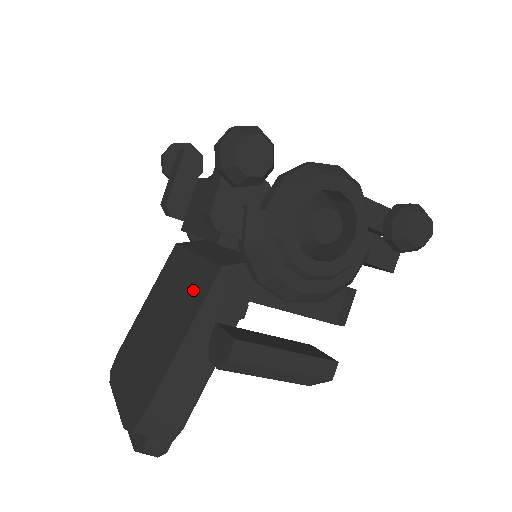
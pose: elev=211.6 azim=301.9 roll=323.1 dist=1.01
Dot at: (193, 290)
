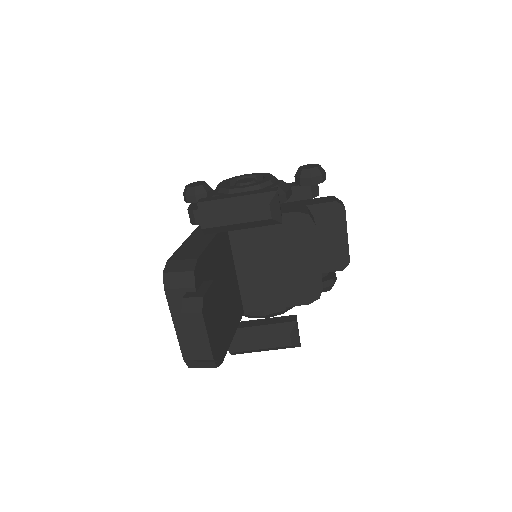
Dot at: occluded
